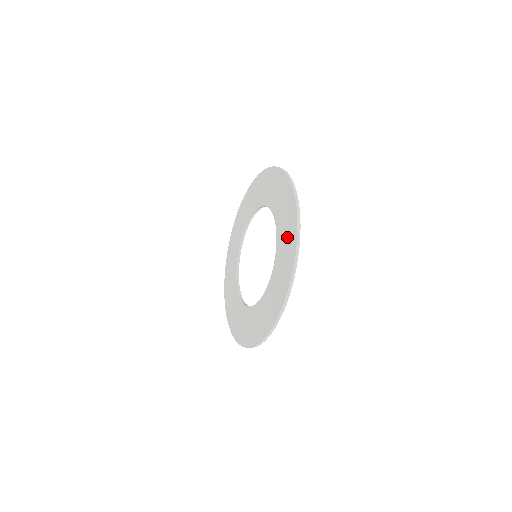
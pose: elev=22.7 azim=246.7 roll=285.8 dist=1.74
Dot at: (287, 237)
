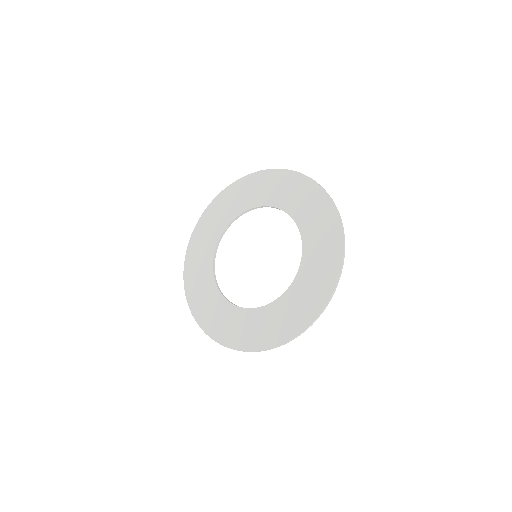
Dot at: (319, 218)
